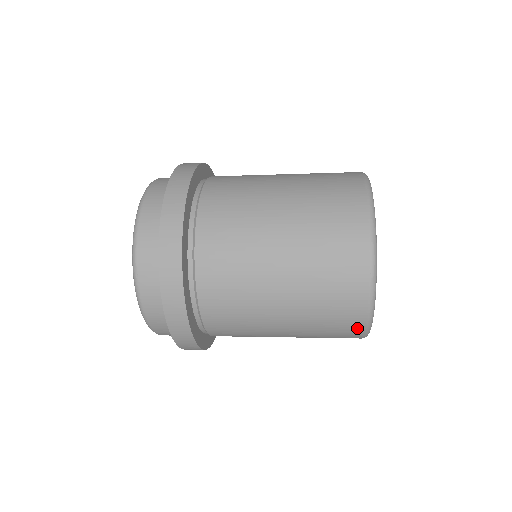
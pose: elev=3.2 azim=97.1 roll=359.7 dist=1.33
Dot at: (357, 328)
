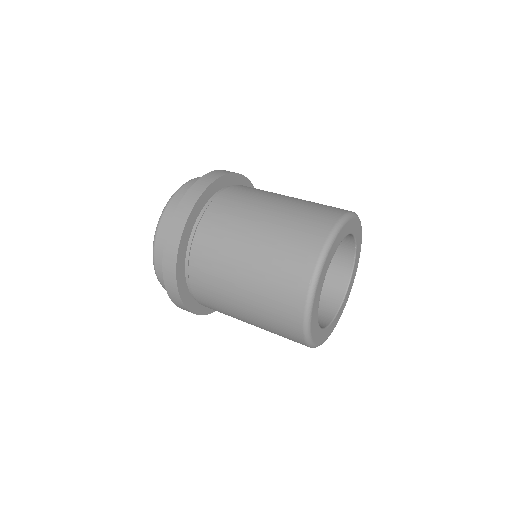
Dot at: (296, 327)
